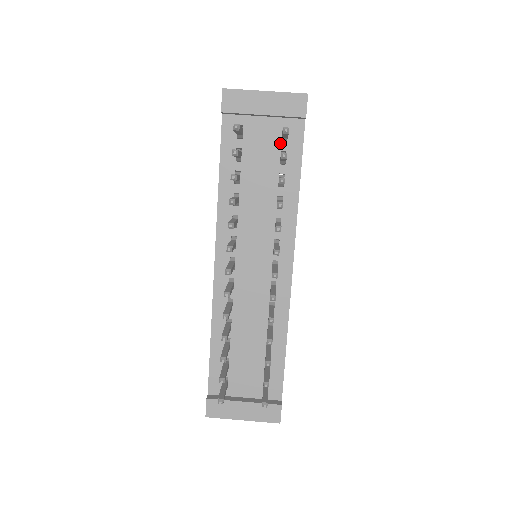
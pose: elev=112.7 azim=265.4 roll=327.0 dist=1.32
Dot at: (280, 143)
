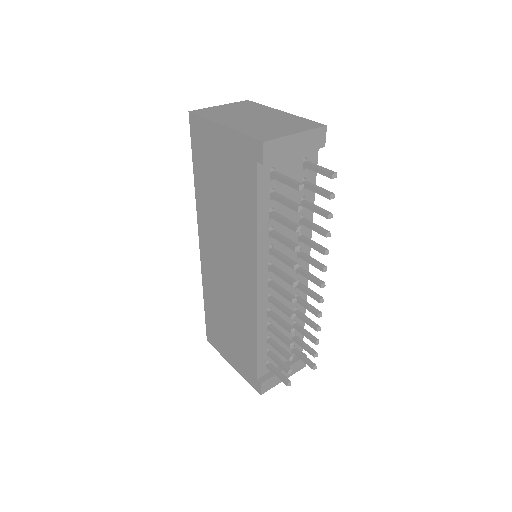
Dot at: (301, 172)
